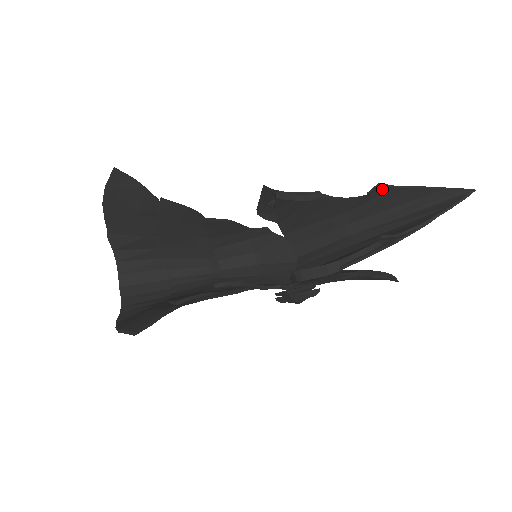
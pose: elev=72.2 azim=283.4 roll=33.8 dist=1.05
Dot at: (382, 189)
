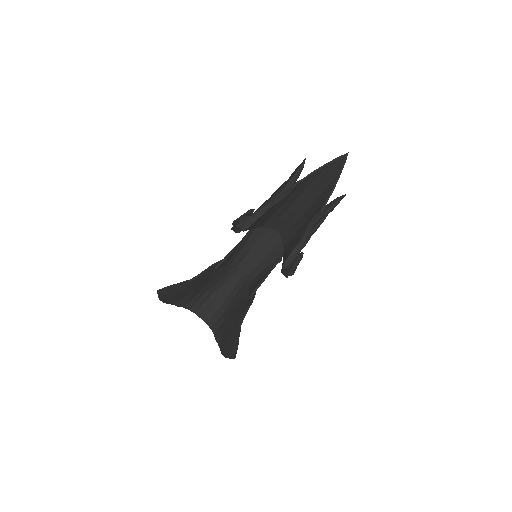
Dot at: (296, 186)
